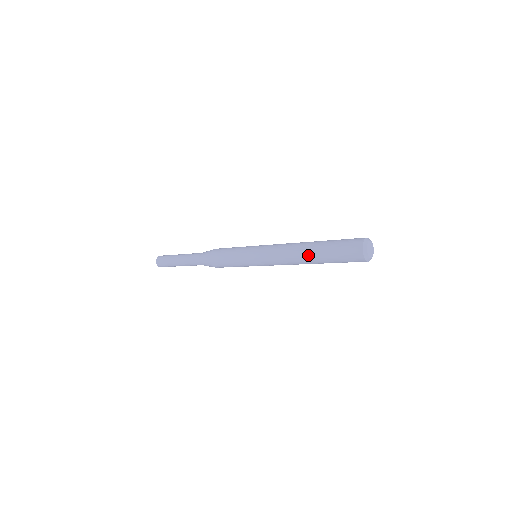
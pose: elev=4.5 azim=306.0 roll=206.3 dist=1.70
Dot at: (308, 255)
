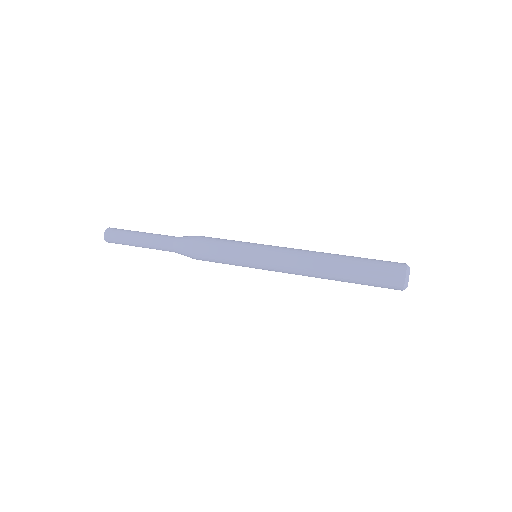
Dot at: (333, 275)
